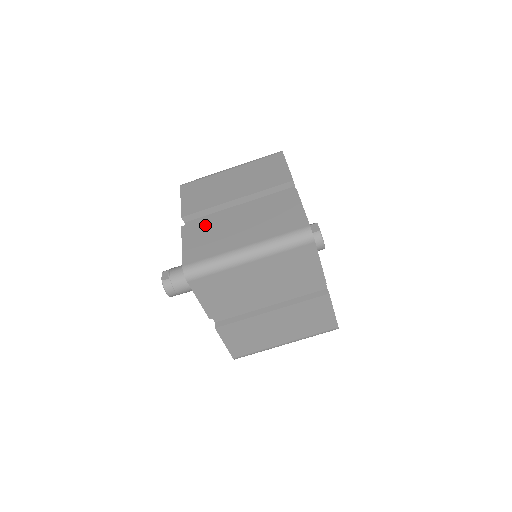
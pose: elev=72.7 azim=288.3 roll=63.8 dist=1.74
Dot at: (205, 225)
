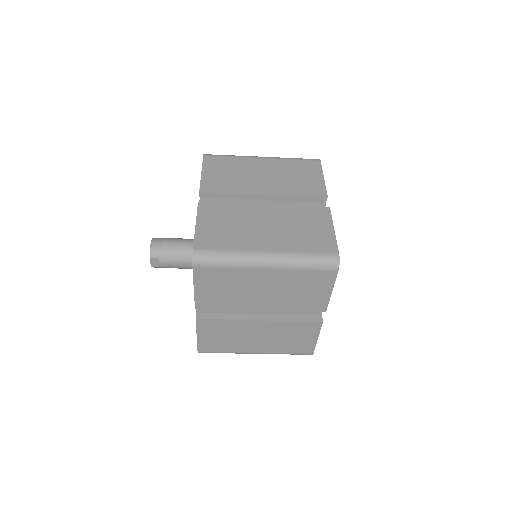
Dot at: (222, 326)
